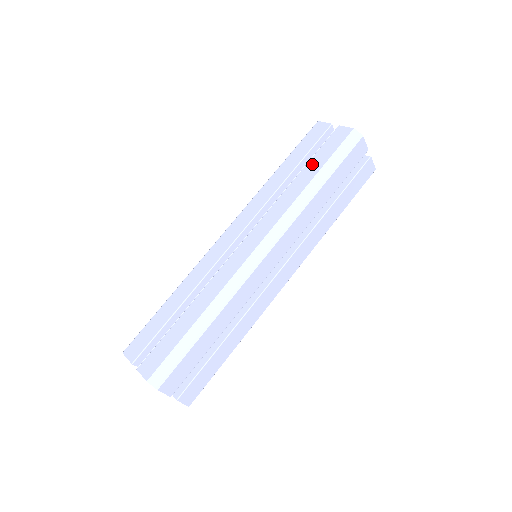
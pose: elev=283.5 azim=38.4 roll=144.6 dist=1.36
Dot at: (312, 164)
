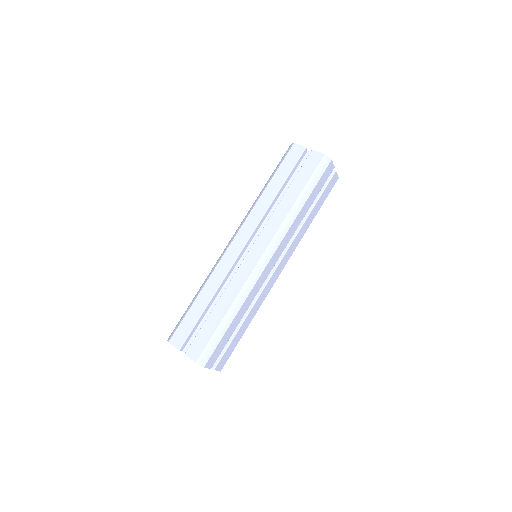
Dot at: (295, 185)
